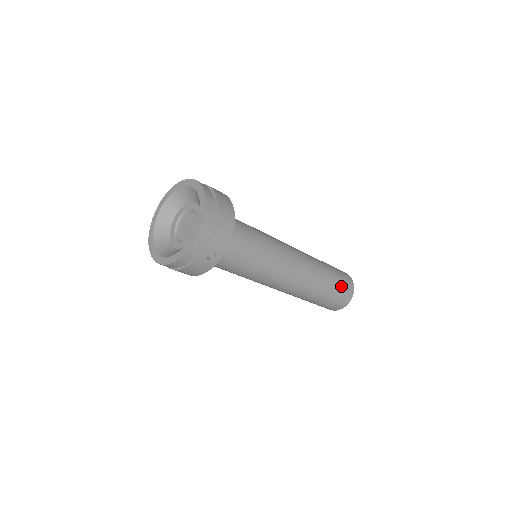
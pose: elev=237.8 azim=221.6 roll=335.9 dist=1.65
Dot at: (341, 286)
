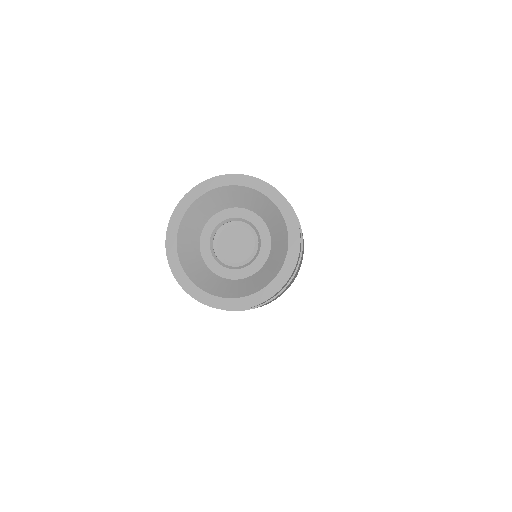
Dot at: occluded
